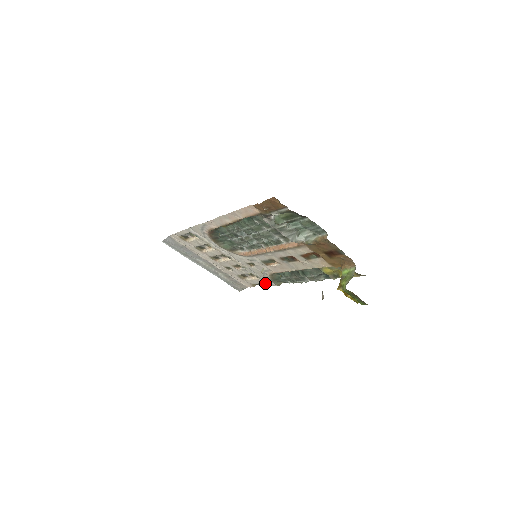
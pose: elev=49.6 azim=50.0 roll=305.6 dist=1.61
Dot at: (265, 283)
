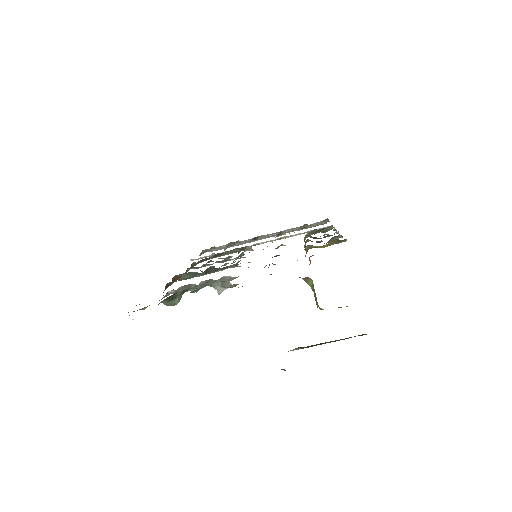
Dot at: (326, 222)
